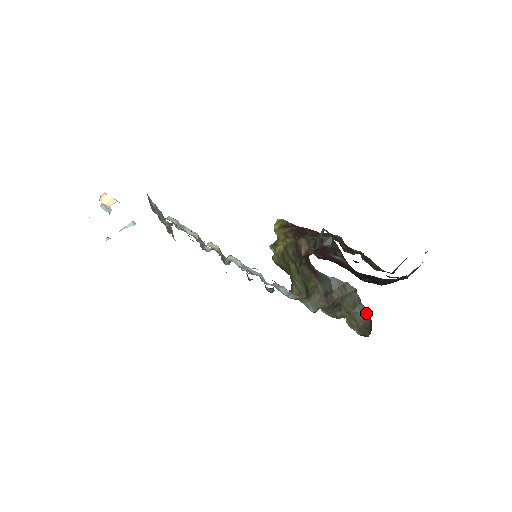
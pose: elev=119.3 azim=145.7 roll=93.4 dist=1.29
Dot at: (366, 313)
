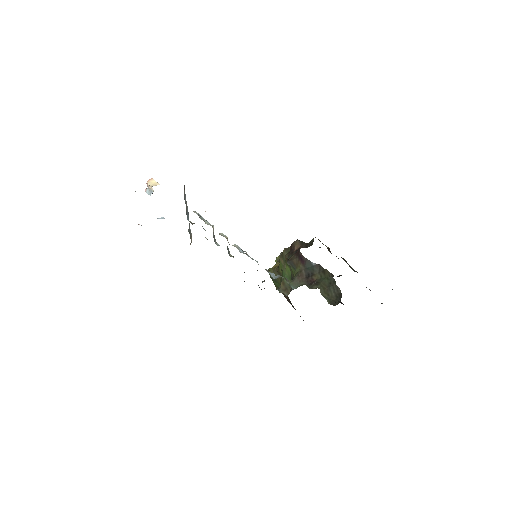
Dot at: (338, 292)
